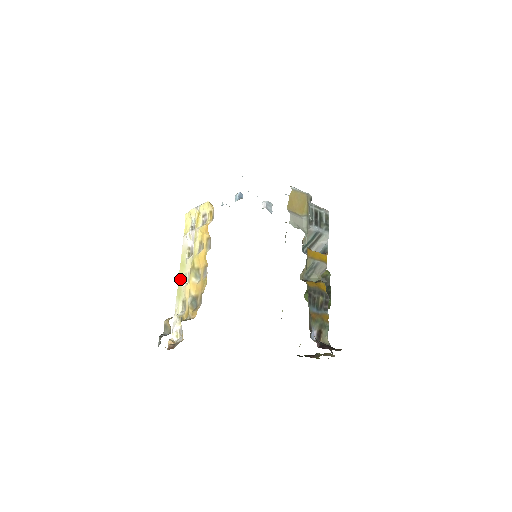
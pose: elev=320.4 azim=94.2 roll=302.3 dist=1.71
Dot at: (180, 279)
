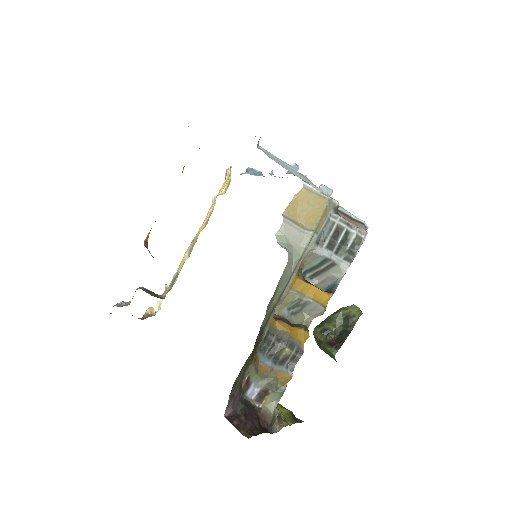
Dot at: occluded
